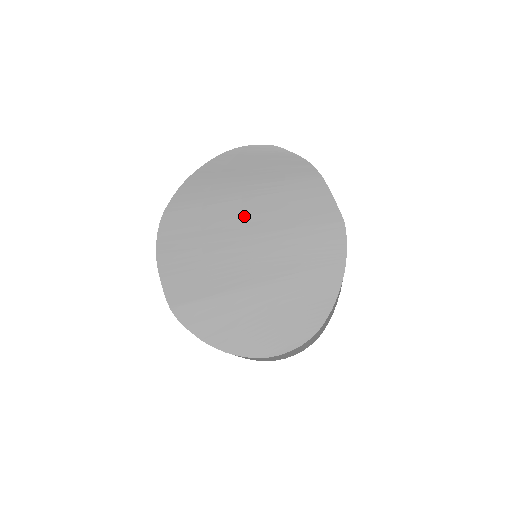
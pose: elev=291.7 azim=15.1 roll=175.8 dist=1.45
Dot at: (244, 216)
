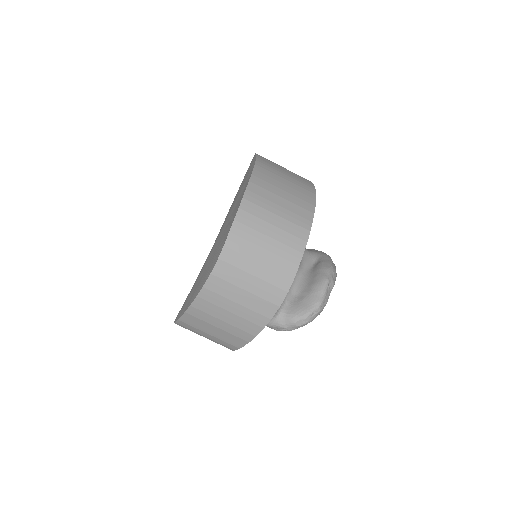
Dot at: occluded
